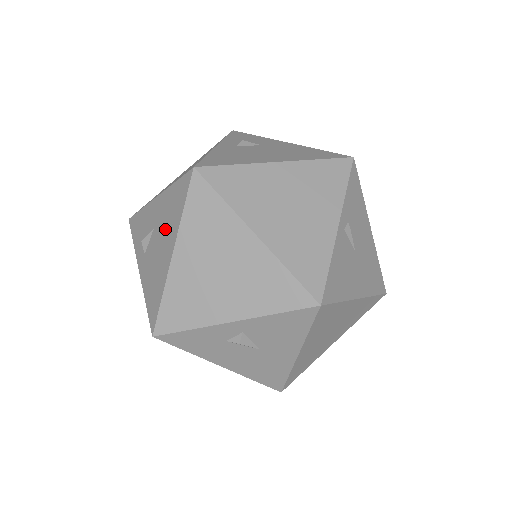
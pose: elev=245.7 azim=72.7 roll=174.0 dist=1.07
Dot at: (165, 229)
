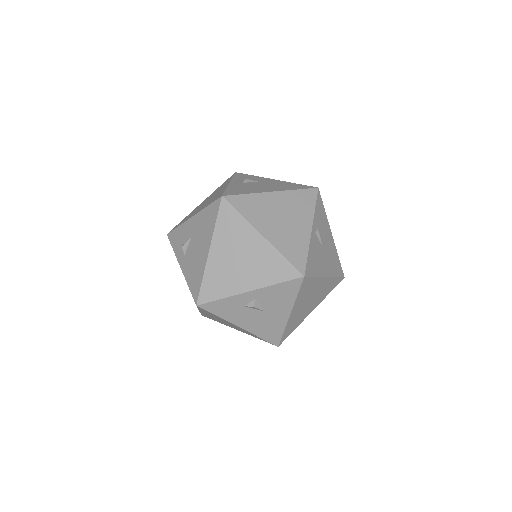
Dot at: (201, 236)
